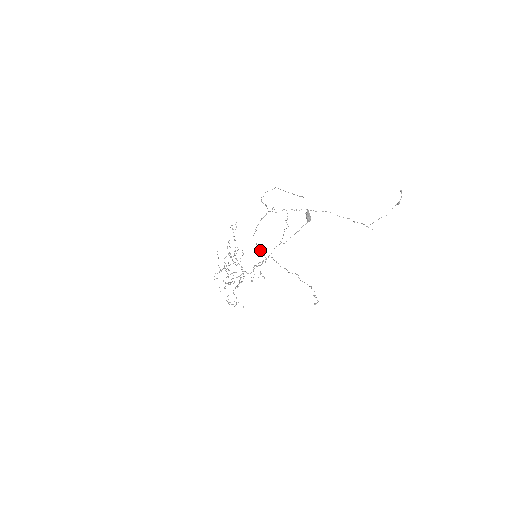
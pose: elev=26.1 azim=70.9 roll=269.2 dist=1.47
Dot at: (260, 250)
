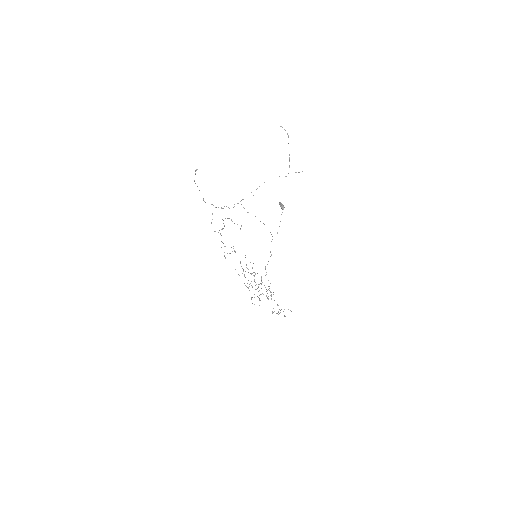
Dot at: occluded
